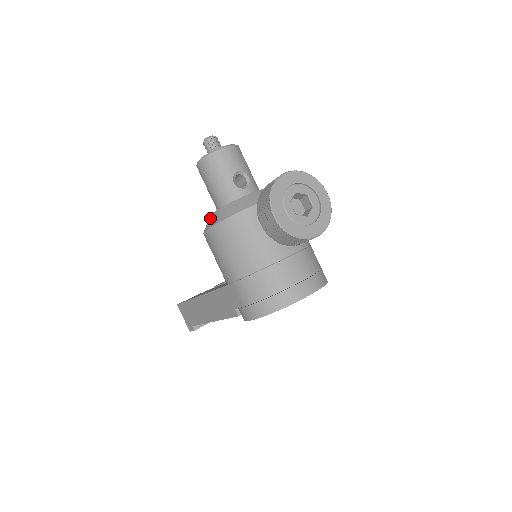
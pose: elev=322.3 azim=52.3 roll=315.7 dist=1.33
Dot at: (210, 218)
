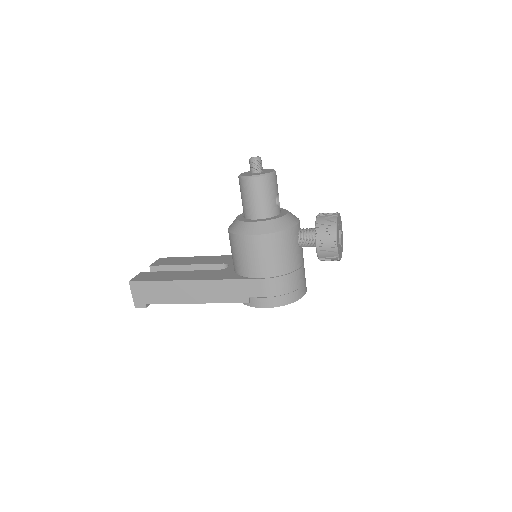
Dot at: (255, 225)
